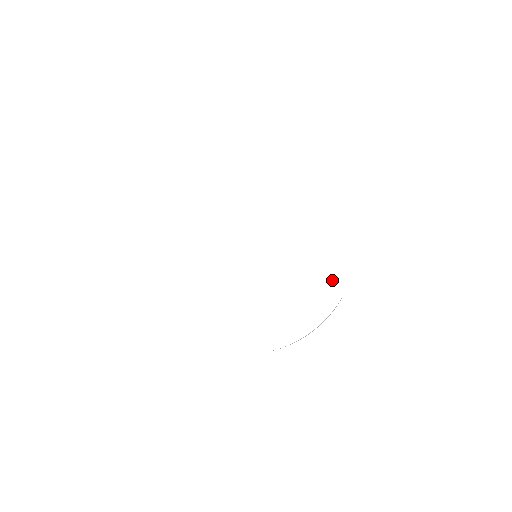
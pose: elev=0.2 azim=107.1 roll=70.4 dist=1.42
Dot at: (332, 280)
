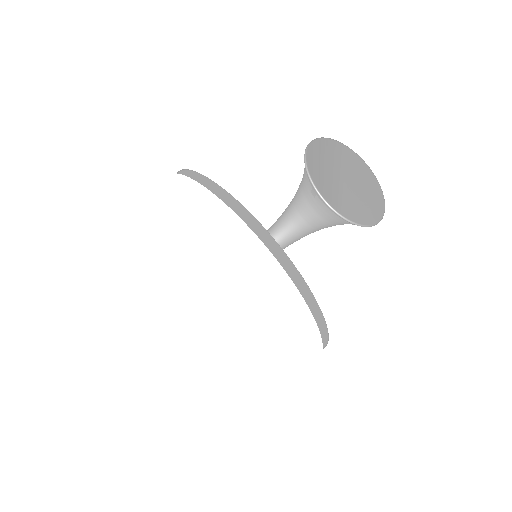
Dot at: (303, 321)
